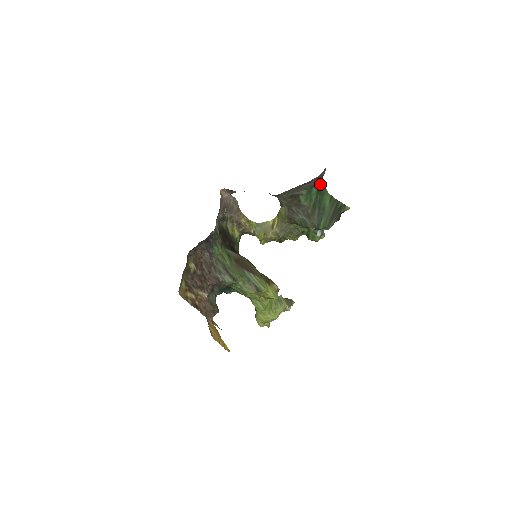
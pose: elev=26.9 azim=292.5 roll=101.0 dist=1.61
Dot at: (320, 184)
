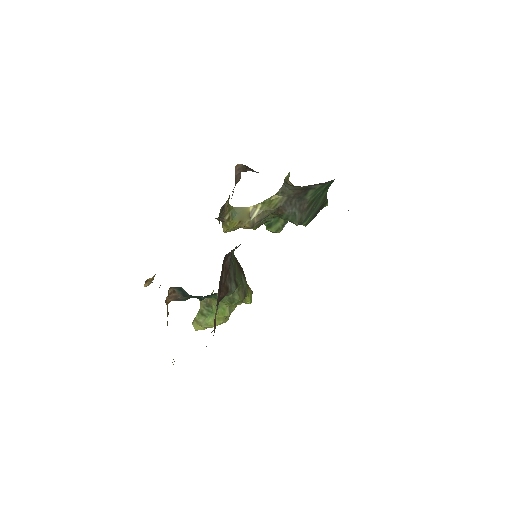
Dot at: (333, 180)
